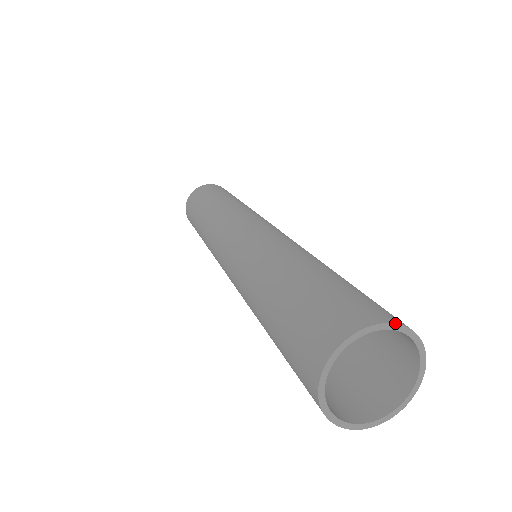
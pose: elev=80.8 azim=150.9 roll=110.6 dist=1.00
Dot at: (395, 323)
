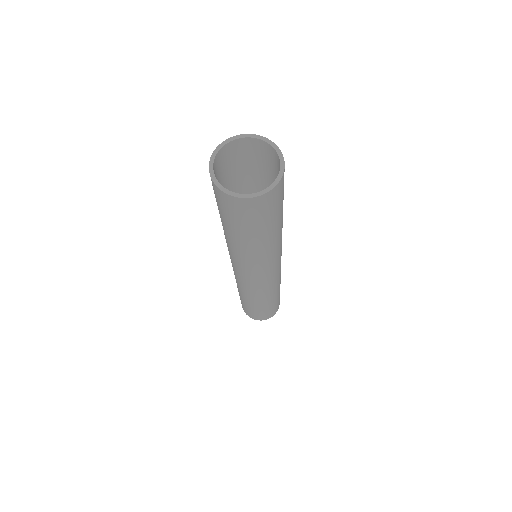
Dot at: (261, 136)
